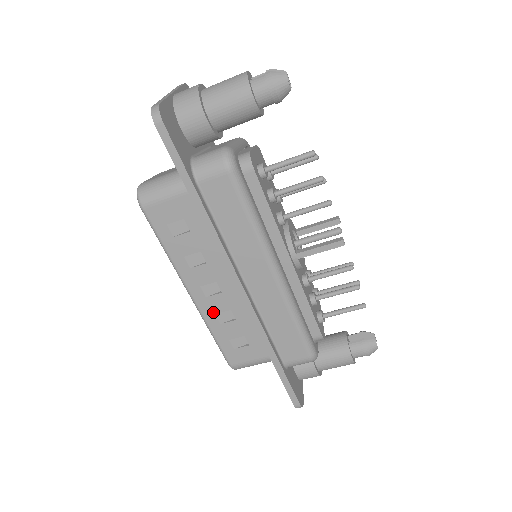
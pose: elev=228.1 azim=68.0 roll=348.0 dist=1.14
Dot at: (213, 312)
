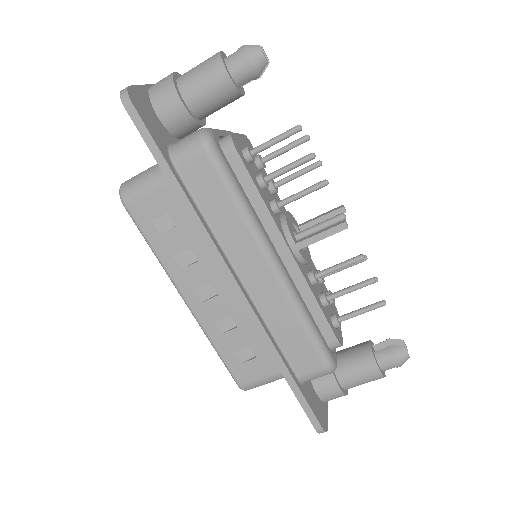
Dot at: (212, 320)
